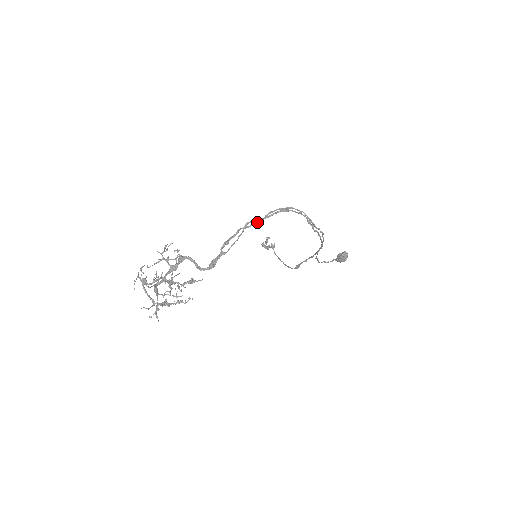
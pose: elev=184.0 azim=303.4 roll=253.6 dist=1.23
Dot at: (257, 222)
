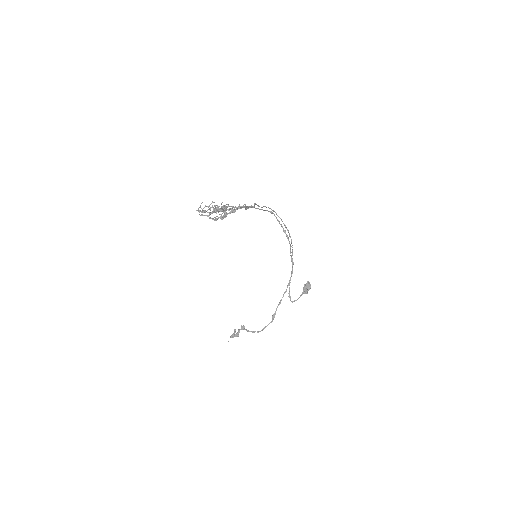
Dot at: (259, 209)
